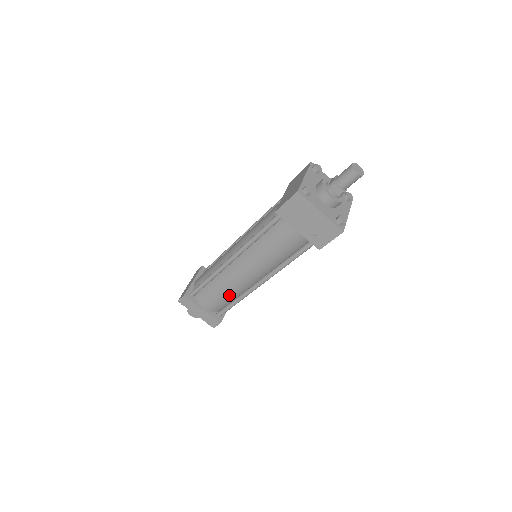
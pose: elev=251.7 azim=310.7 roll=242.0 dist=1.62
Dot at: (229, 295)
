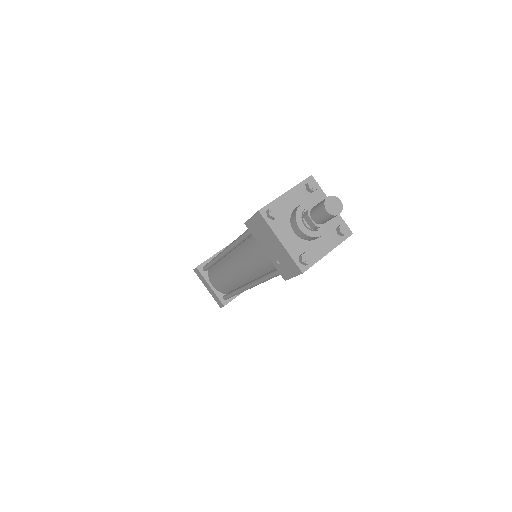
Dot at: (228, 284)
